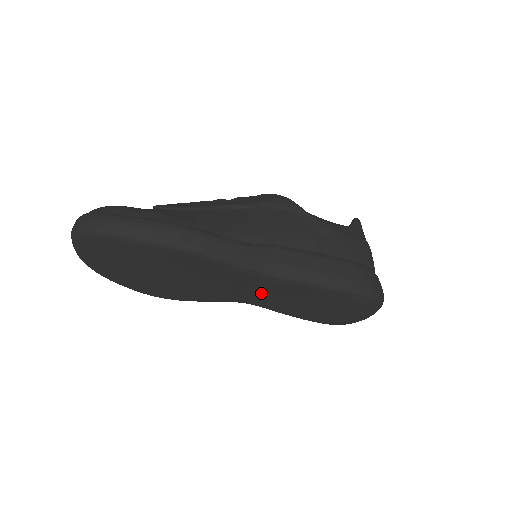
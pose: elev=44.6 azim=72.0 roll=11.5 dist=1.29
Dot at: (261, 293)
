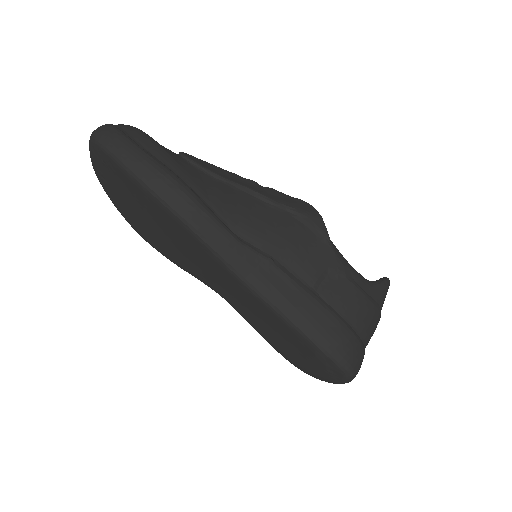
Dot at: (234, 295)
